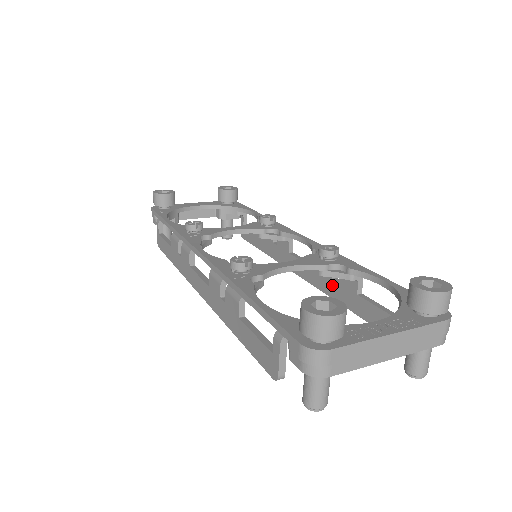
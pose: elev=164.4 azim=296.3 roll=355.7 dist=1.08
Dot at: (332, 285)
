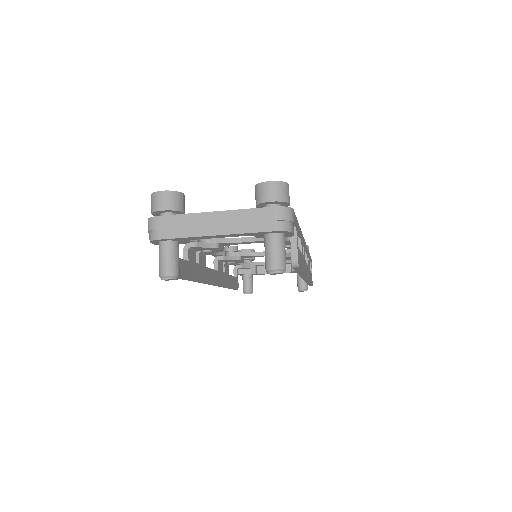
Dot at: occluded
